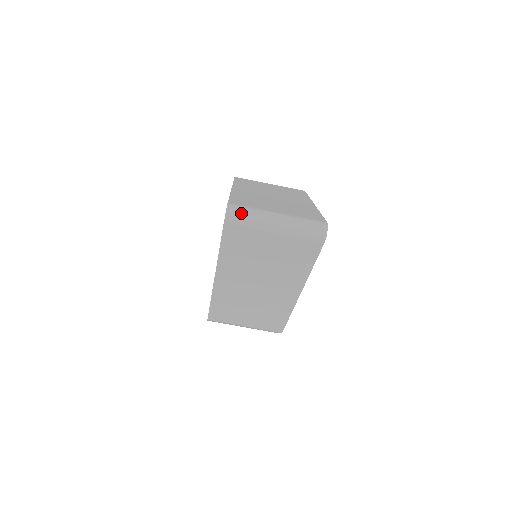
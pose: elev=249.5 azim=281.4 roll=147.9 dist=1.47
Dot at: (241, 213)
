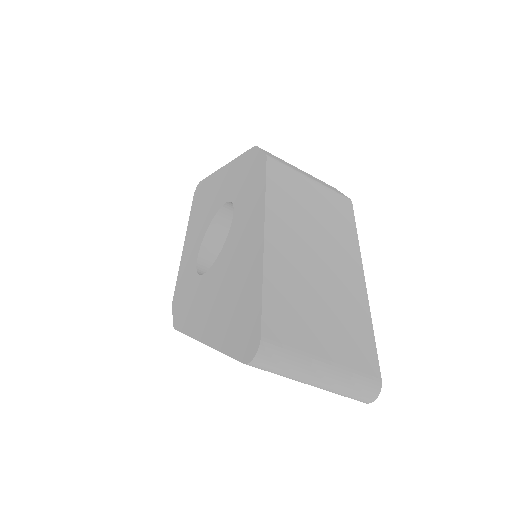
Dot at: (276, 361)
